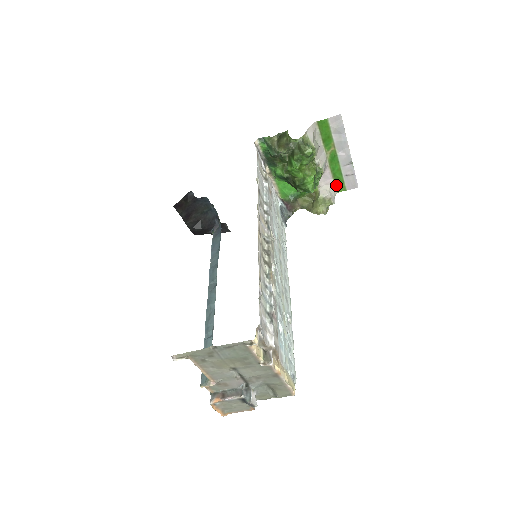
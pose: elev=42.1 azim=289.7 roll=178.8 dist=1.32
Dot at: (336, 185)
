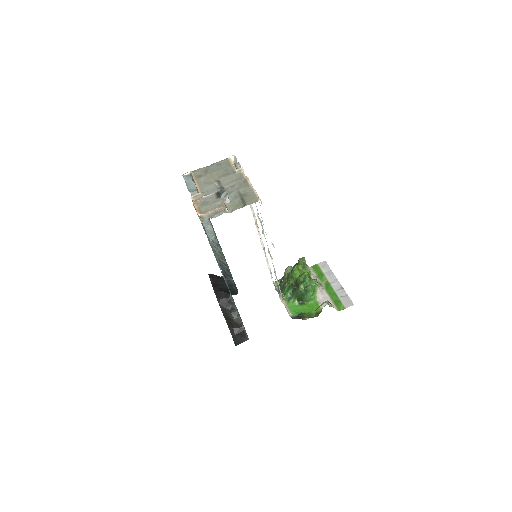
Dot at: (336, 305)
